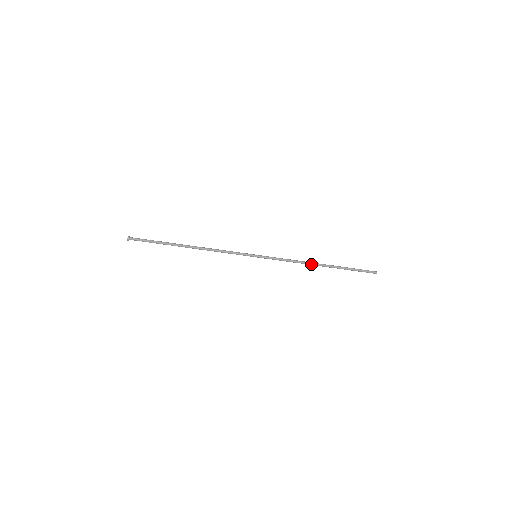
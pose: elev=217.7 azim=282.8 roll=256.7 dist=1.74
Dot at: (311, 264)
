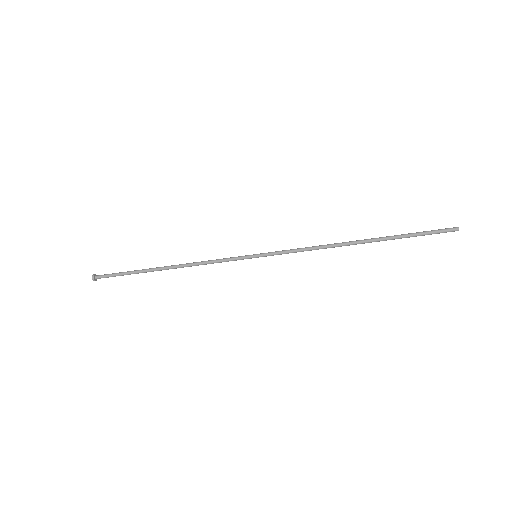
Dot at: (341, 246)
